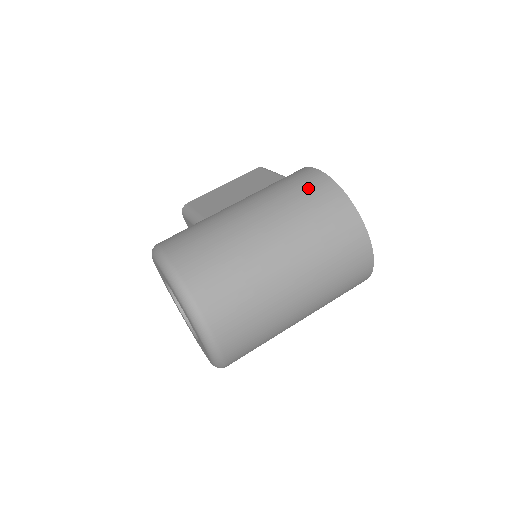
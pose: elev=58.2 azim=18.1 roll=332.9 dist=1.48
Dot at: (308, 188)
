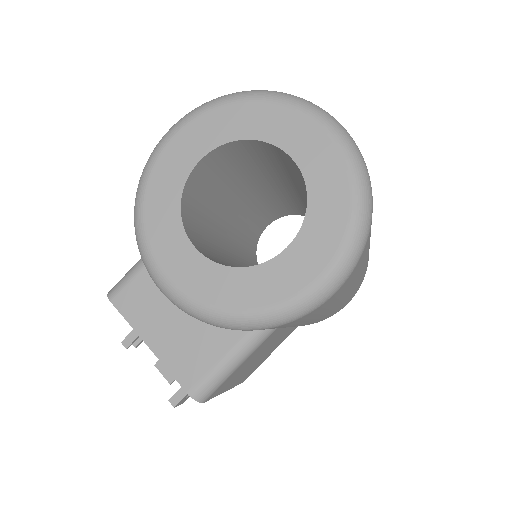
Dot at: occluded
